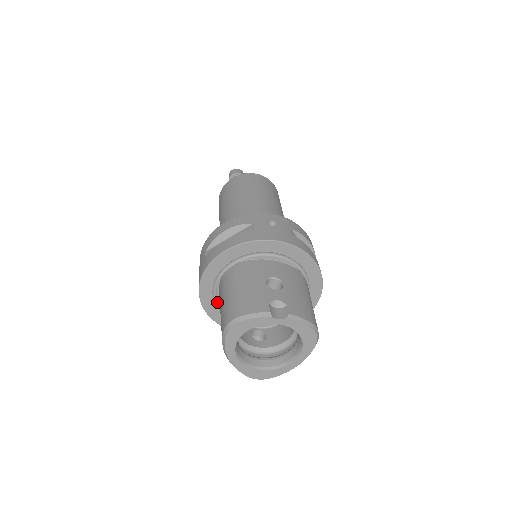
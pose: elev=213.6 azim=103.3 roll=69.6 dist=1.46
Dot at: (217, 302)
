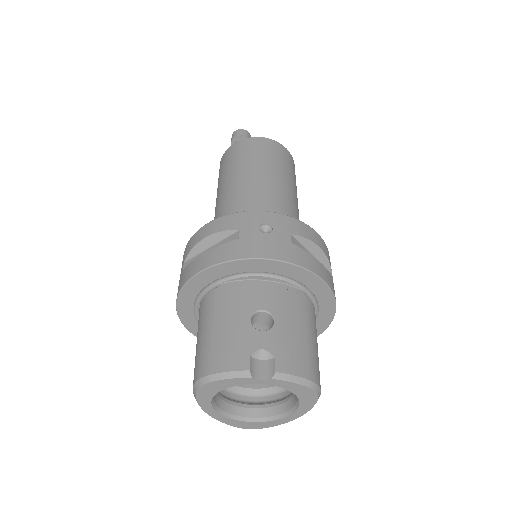
Dot at: occluded
